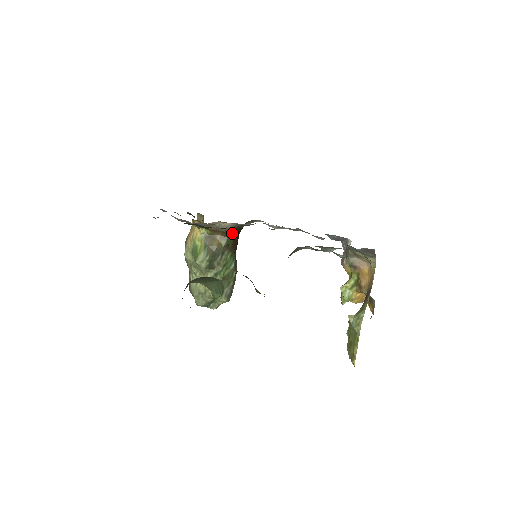
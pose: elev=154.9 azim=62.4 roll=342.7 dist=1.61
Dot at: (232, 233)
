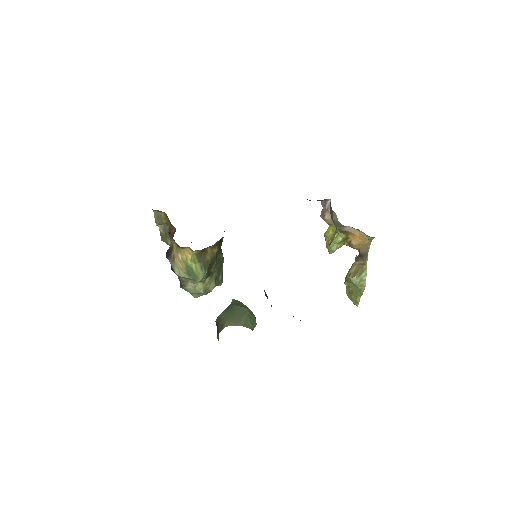
Dot at: (222, 240)
